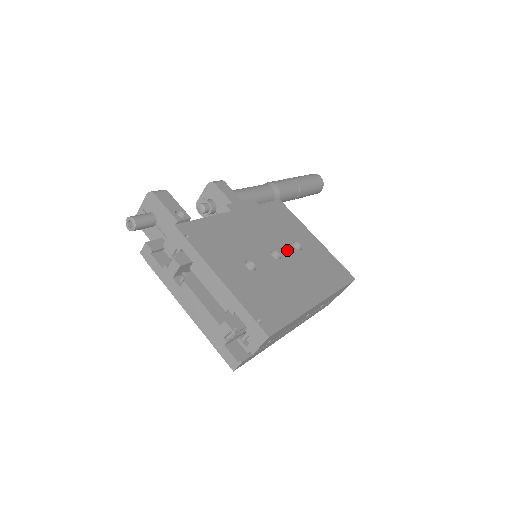
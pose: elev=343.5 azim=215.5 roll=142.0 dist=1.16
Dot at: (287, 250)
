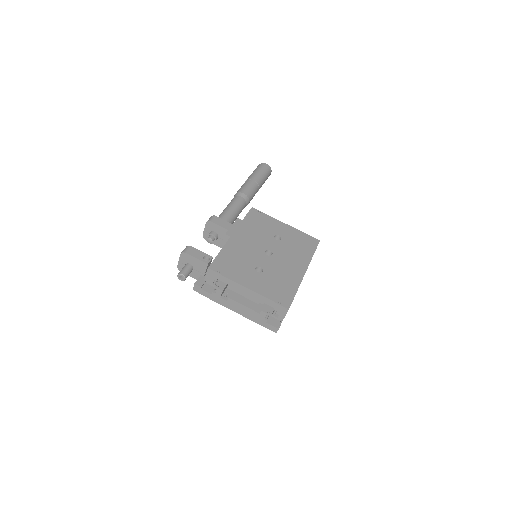
Dot at: (273, 245)
